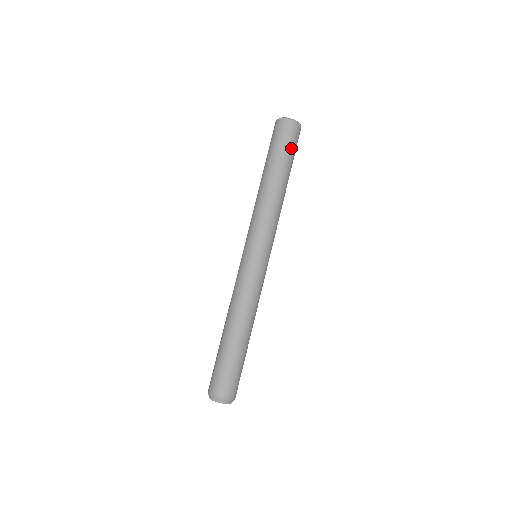
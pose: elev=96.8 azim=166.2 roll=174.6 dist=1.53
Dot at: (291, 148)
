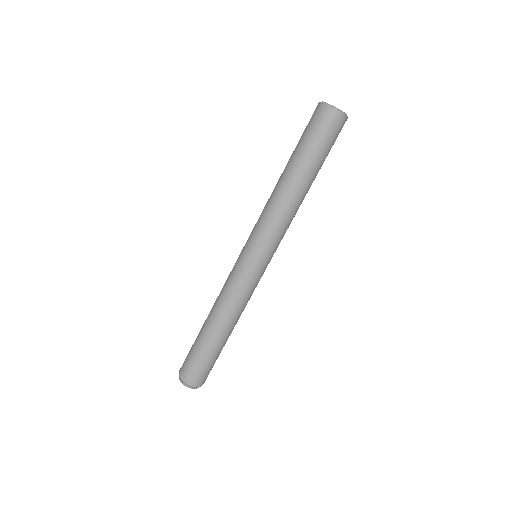
Dot at: (314, 139)
